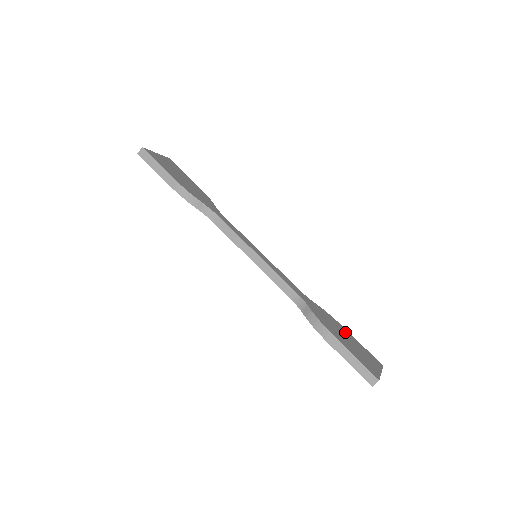
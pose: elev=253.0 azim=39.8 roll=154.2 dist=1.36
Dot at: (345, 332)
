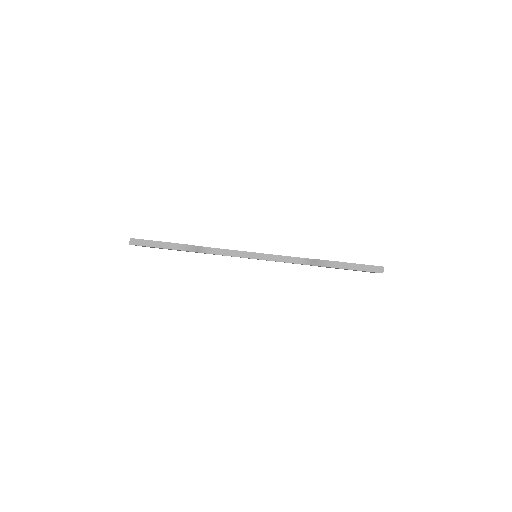
Dot at: occluded
